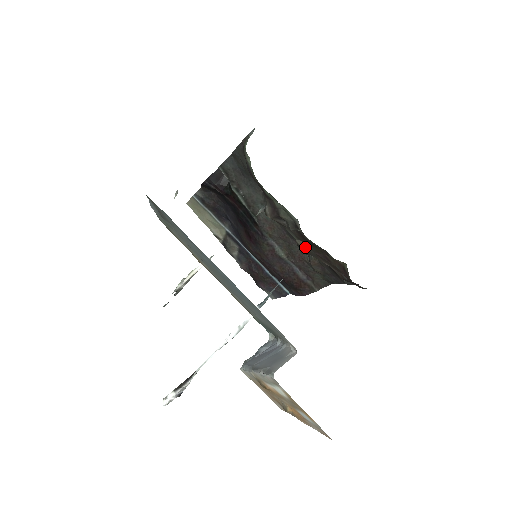
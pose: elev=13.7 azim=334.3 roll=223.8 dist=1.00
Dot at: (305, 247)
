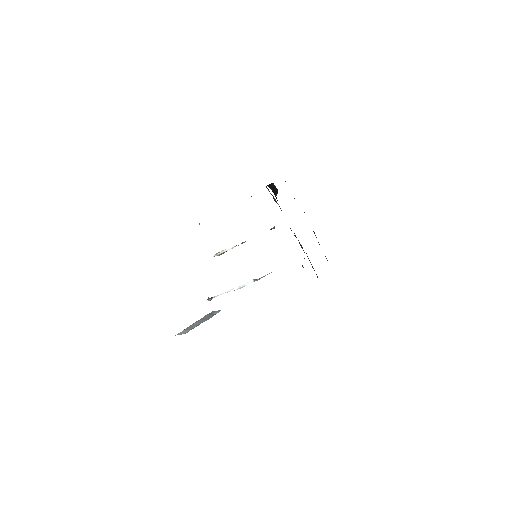
Dot at: occluded
